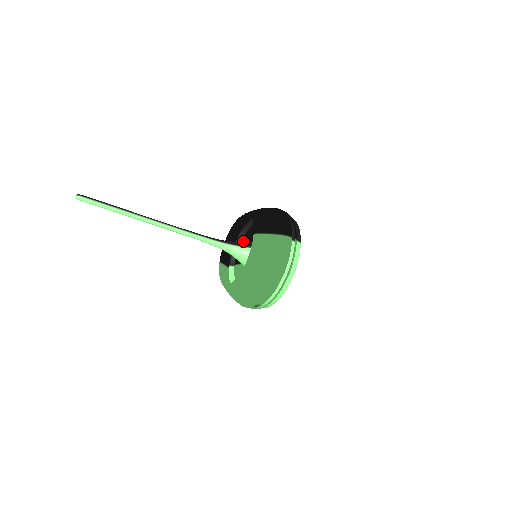
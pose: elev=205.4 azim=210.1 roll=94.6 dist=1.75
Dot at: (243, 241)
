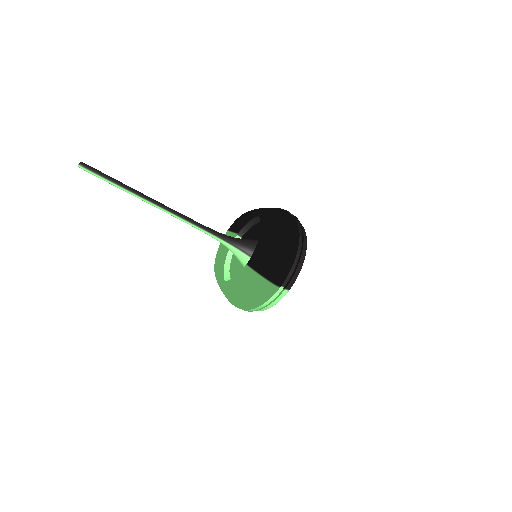
Dot at: (258, 226)
